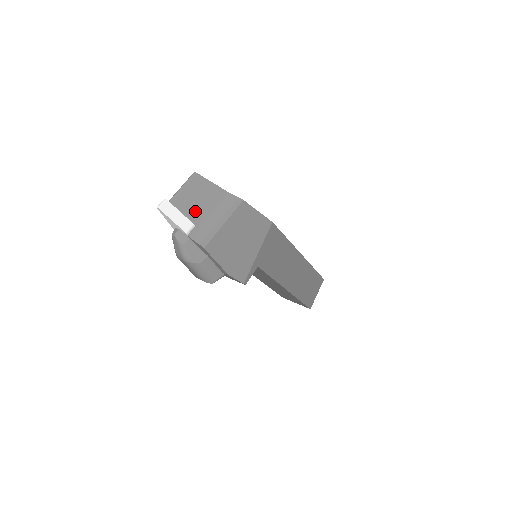
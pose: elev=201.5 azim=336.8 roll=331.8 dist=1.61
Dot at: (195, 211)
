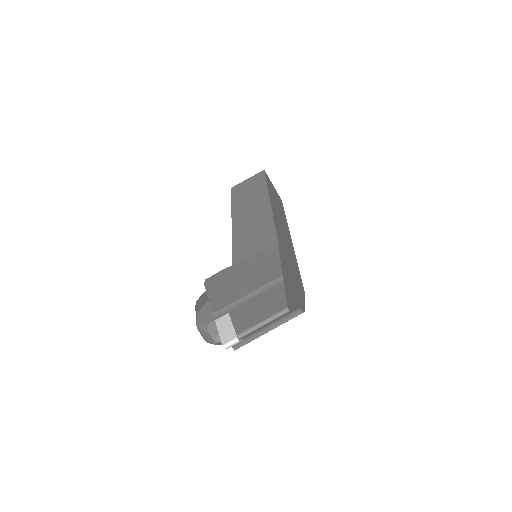
Dot at: (255, 331)
